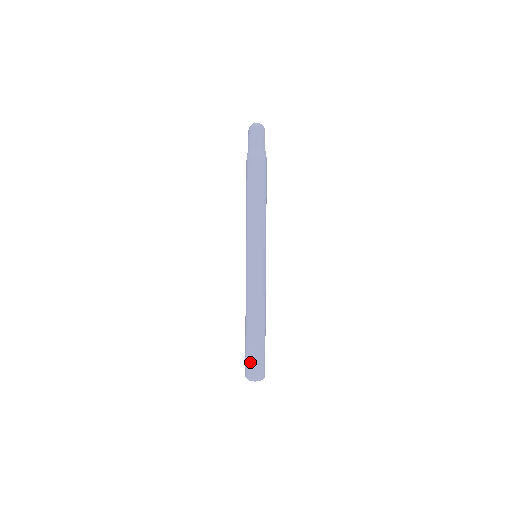
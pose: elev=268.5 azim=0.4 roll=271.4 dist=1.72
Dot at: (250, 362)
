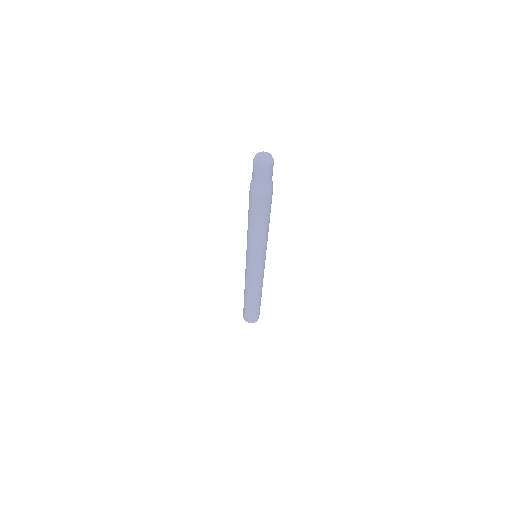
Dot at: (256, 316)
